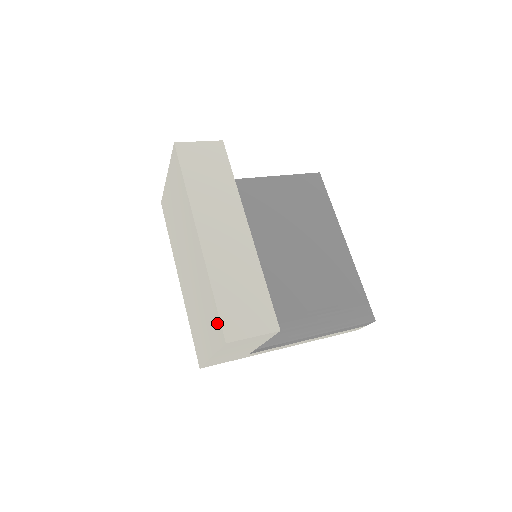
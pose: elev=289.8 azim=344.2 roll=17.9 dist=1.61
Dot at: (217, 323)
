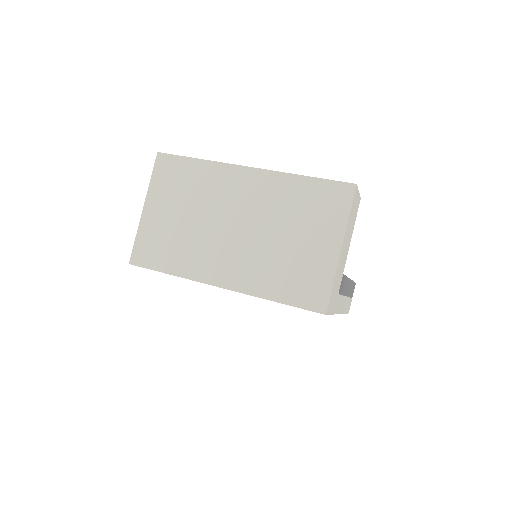
Dot at: (331, 191)
